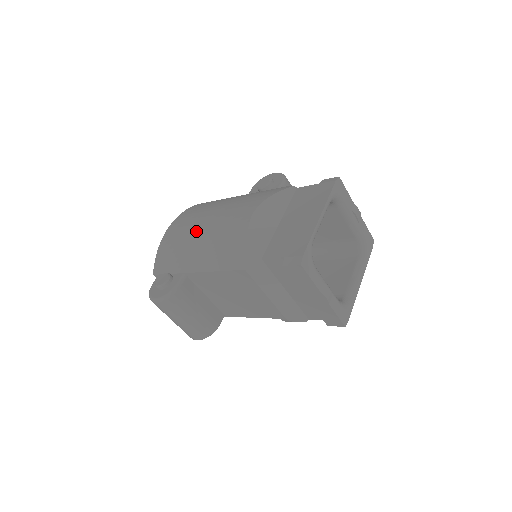
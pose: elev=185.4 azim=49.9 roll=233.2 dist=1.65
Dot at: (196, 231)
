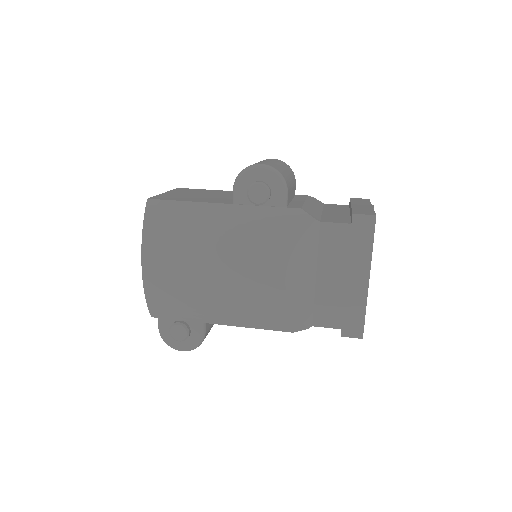
Dot at: (202, 285)
